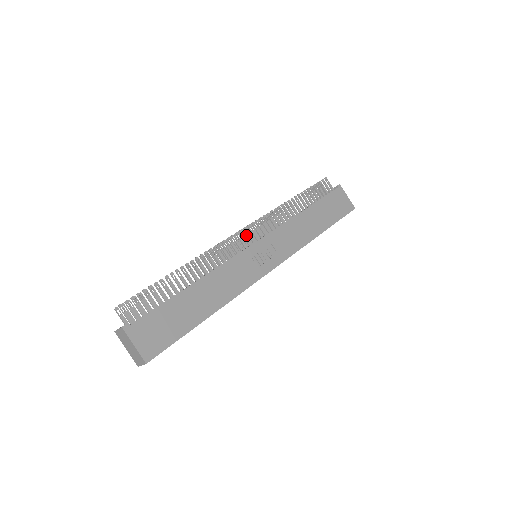
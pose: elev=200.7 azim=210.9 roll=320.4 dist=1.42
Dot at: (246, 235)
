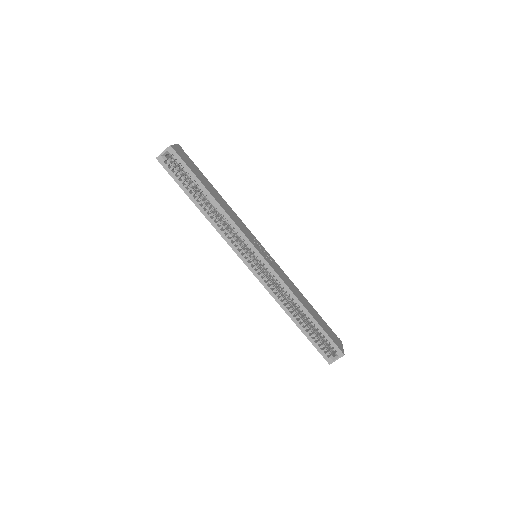
Dot at: occluded
